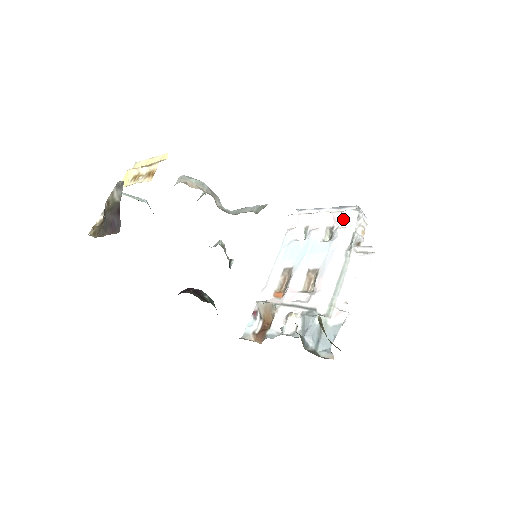
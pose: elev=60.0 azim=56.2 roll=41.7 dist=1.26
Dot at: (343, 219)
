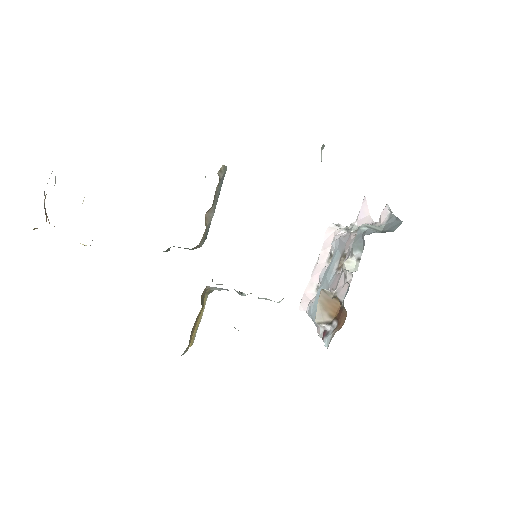
Dot at: (329, 239)
